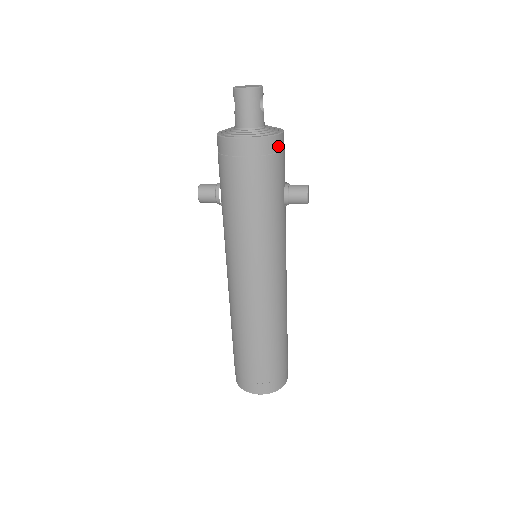
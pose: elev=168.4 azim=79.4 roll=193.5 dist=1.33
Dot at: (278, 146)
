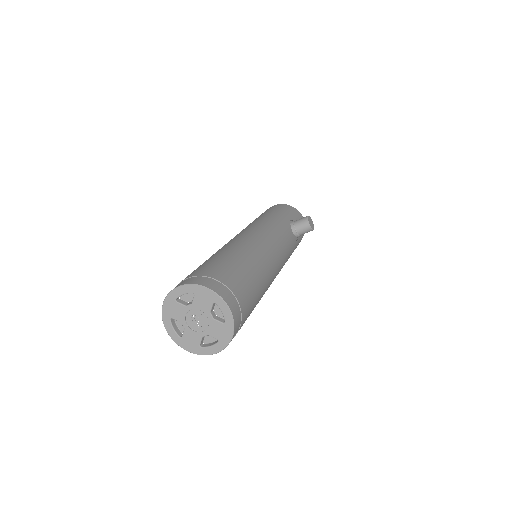
Dot at: (295, 212)
